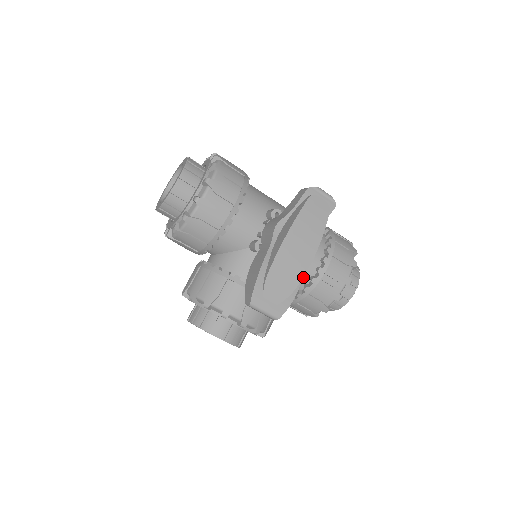
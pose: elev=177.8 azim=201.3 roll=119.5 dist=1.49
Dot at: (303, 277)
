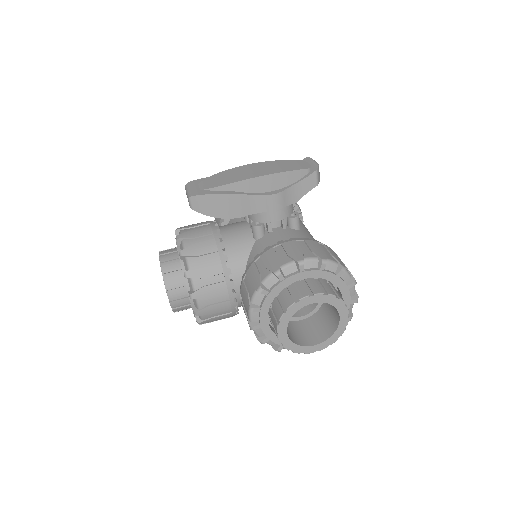
Dot at: occluded
